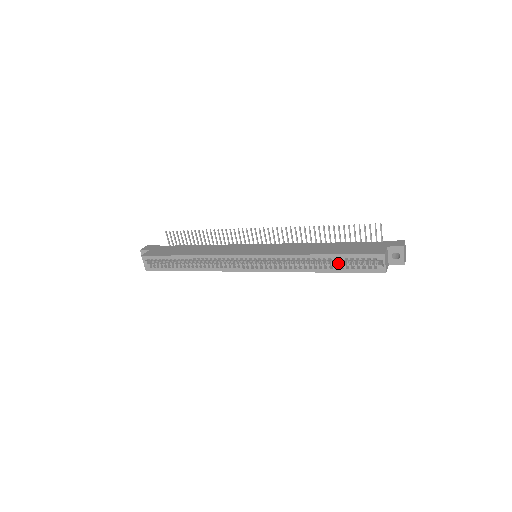
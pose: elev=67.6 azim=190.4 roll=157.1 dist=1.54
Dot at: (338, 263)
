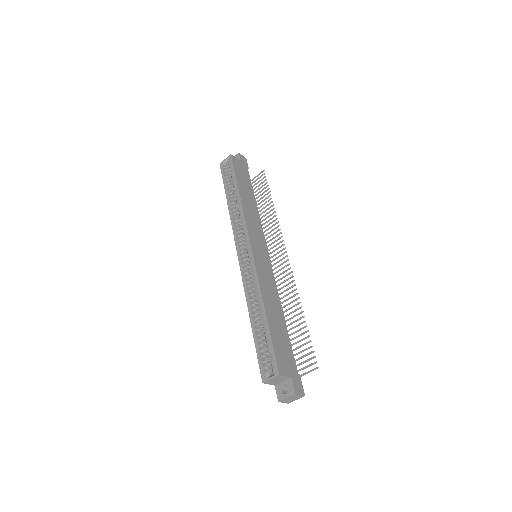
Dot at: (263, 333)
